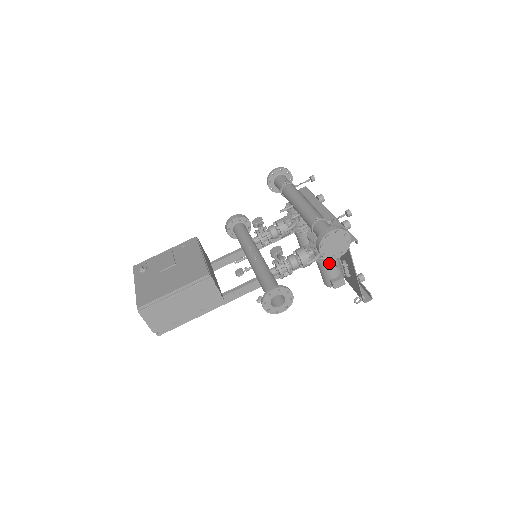
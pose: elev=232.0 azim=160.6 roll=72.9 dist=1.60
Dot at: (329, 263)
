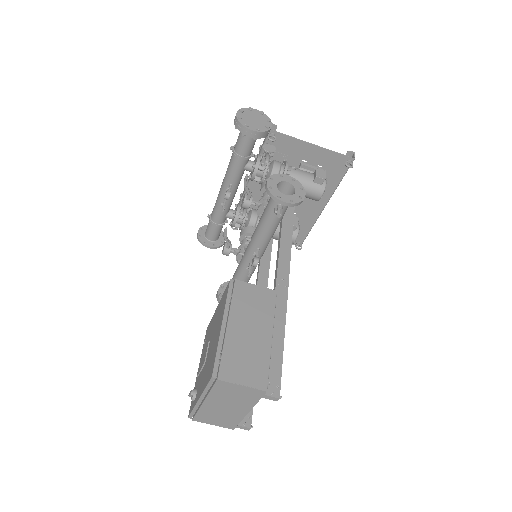
Dot at: (291, 171)
